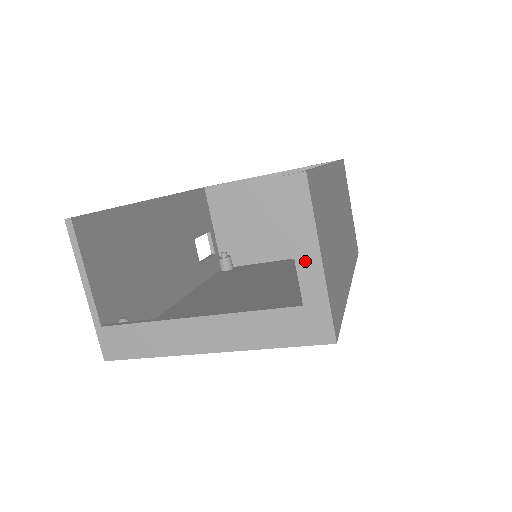
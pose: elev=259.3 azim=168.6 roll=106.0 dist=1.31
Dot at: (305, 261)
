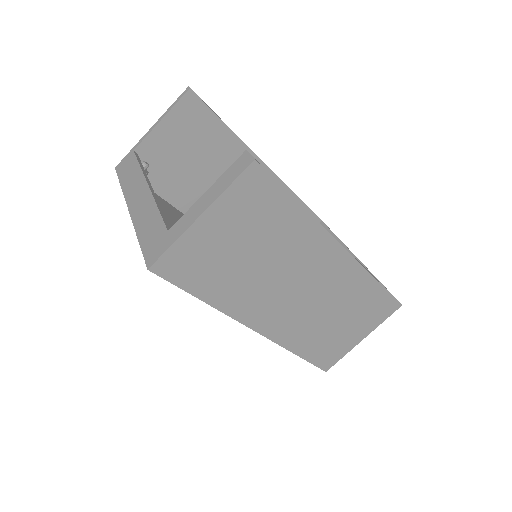
Dot at: (197, 208)
